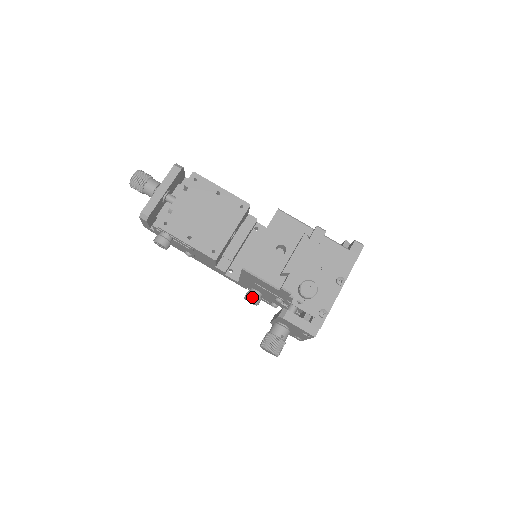
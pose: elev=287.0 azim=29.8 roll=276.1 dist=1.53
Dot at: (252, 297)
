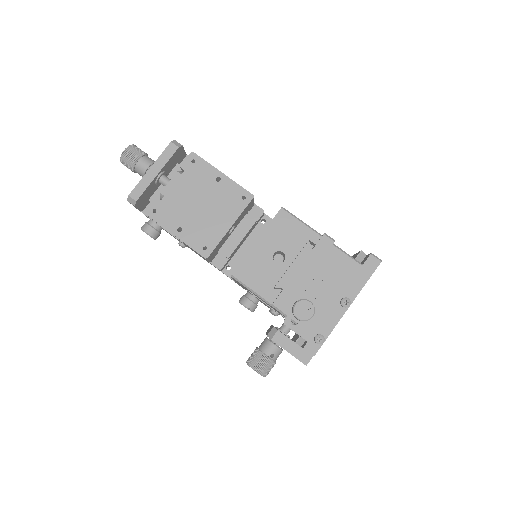
Dot at: (246, 303)
